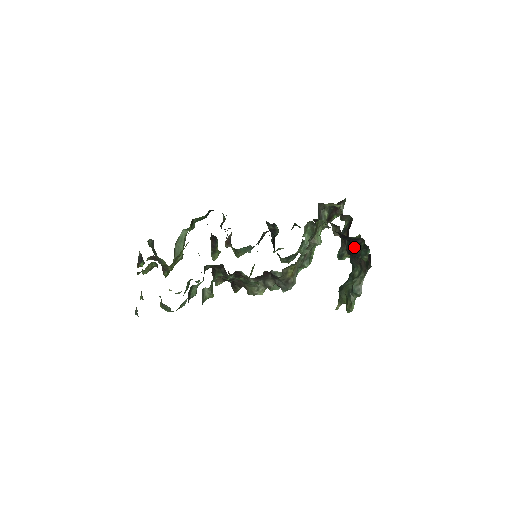
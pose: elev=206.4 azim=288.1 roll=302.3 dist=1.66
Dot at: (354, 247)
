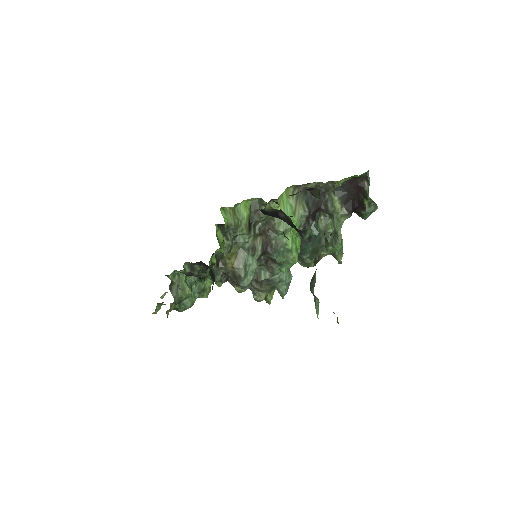
Dot at: (292, 226)
